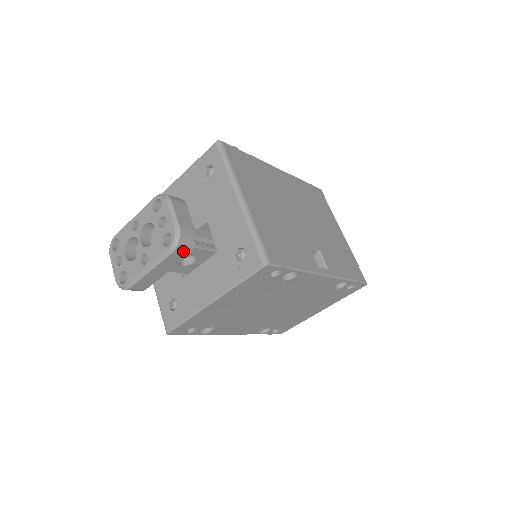
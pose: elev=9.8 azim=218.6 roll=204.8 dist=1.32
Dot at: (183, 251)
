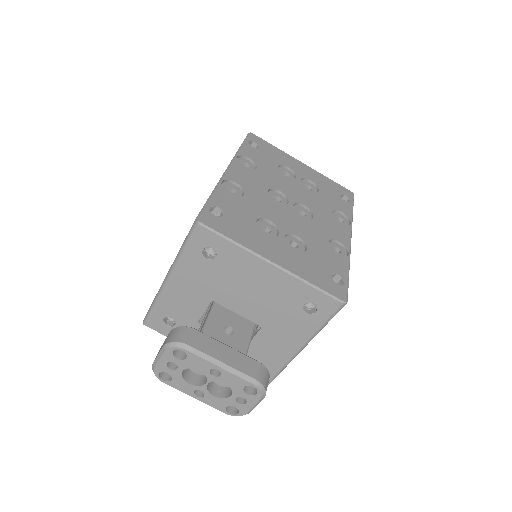
Dot at: occluded
